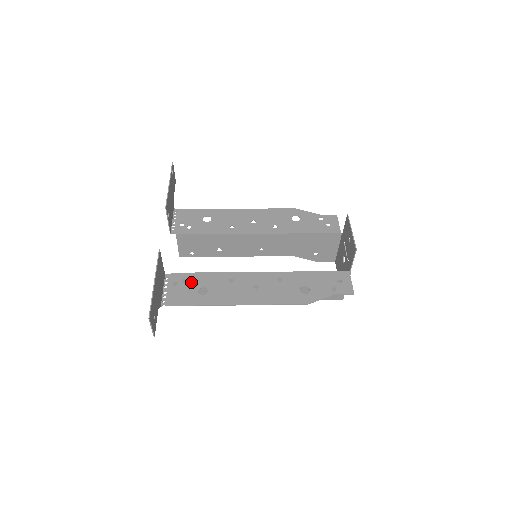
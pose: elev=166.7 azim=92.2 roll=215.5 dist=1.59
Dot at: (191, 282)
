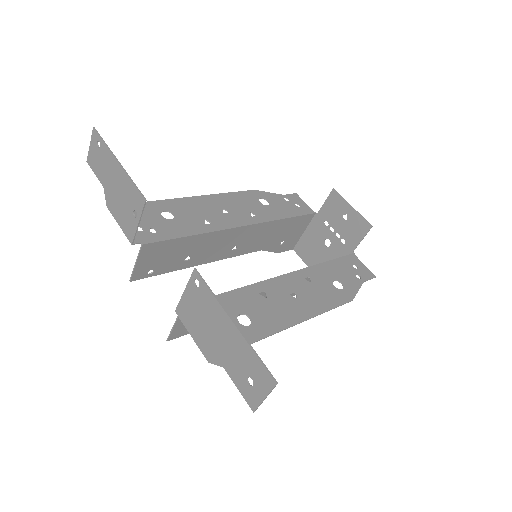
Dot at: occluded
